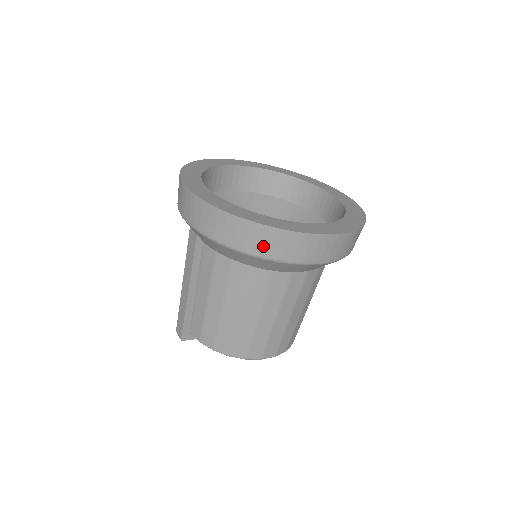
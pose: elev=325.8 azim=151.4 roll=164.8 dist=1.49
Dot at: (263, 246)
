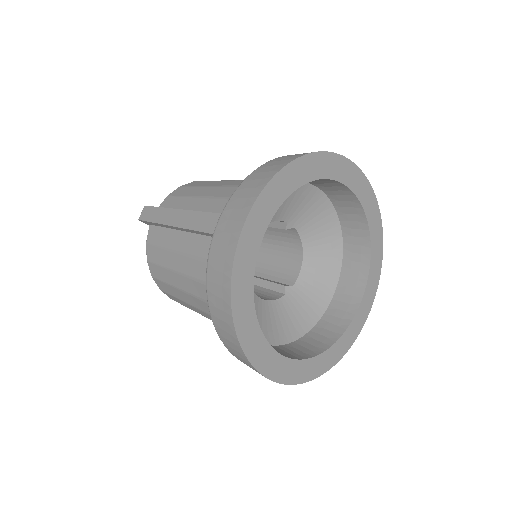
Dot at: (225, 337)
